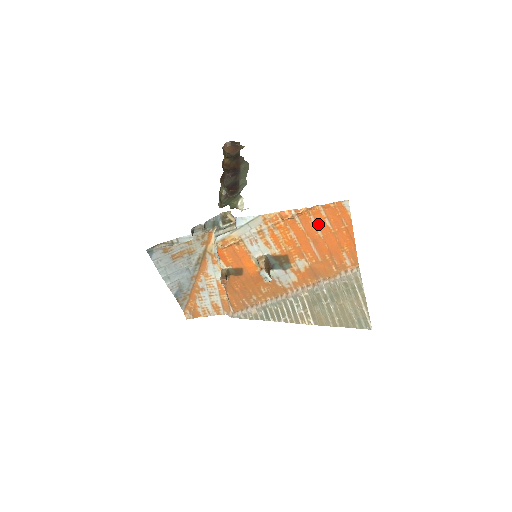
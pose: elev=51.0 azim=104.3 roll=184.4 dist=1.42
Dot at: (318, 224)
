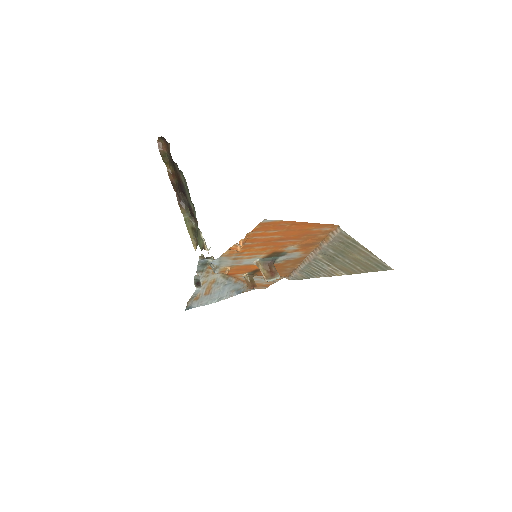
Dot at: (266, 236)
